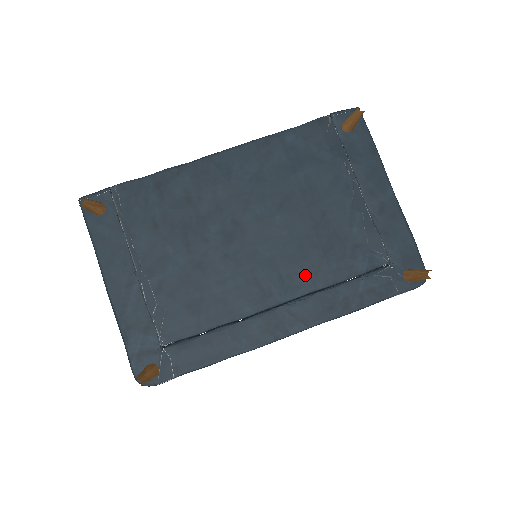
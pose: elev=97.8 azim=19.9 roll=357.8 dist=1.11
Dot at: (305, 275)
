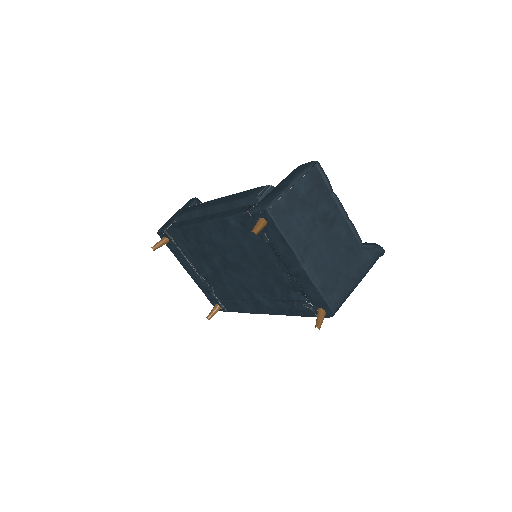
Dot at: (266, 293)
